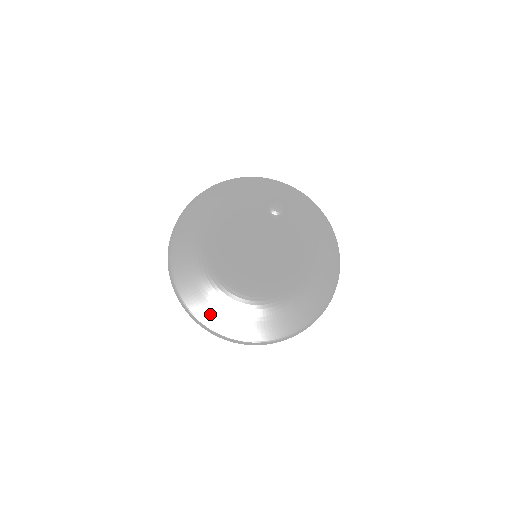
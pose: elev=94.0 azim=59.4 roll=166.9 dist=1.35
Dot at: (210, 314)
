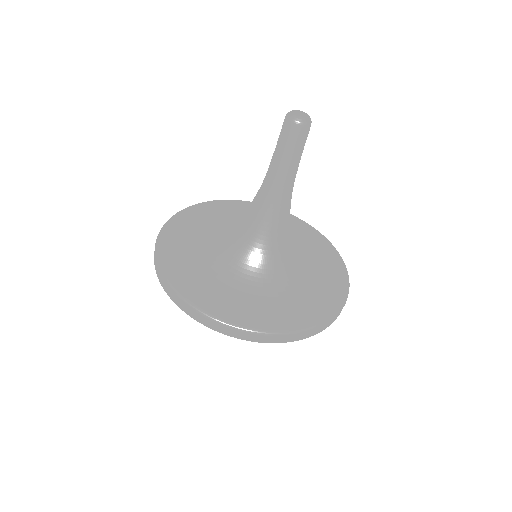
Dot at: (175, 263)
